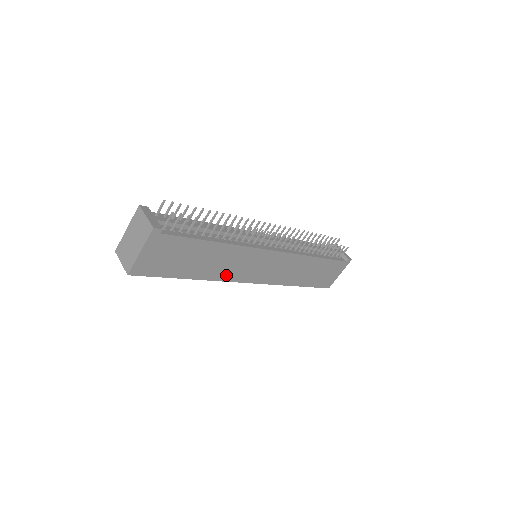
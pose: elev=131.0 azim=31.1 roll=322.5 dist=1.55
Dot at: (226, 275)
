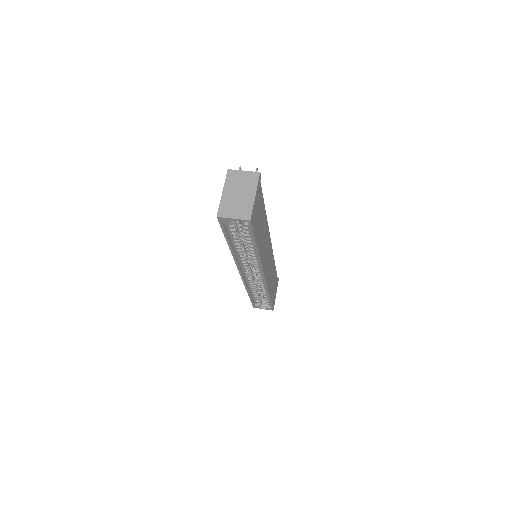
Dot at: (262, 258)
